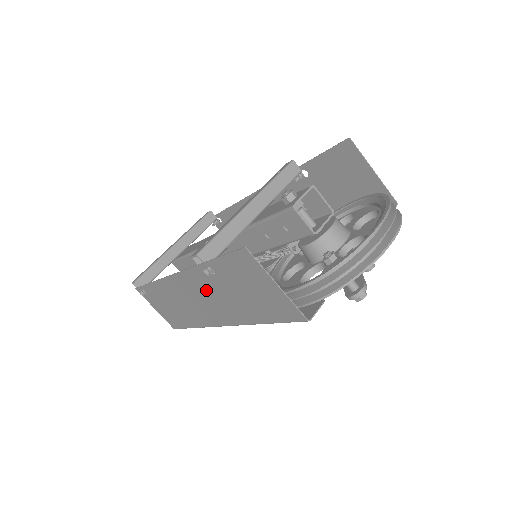
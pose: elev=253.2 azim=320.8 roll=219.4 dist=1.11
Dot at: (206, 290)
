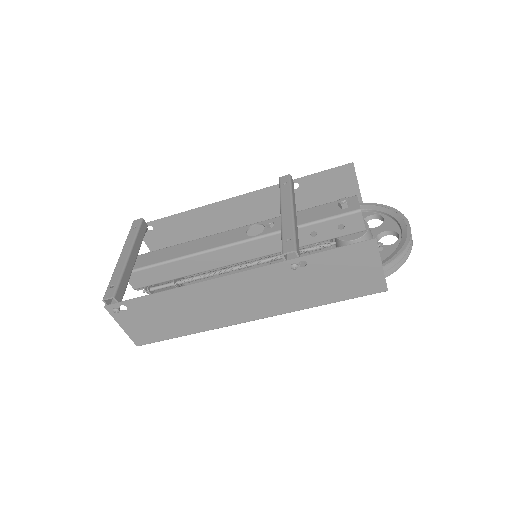
Dot at: (271, 285)
